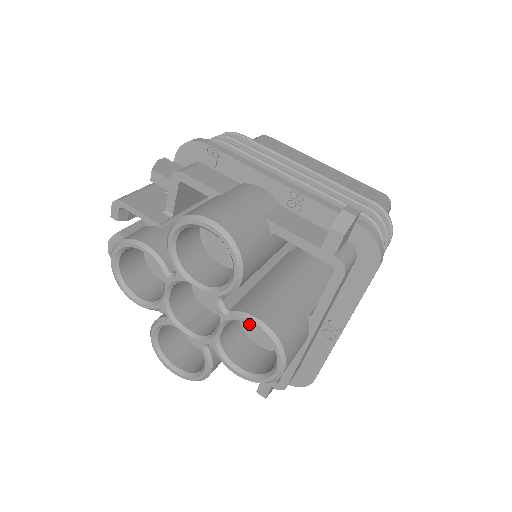
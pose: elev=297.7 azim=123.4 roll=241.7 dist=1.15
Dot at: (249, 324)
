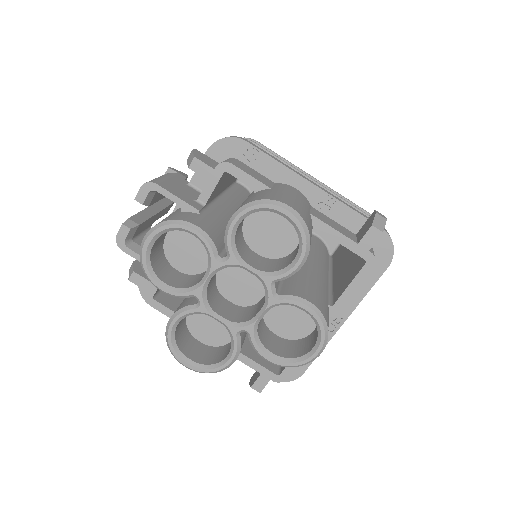
Dot at: (272, 314)
